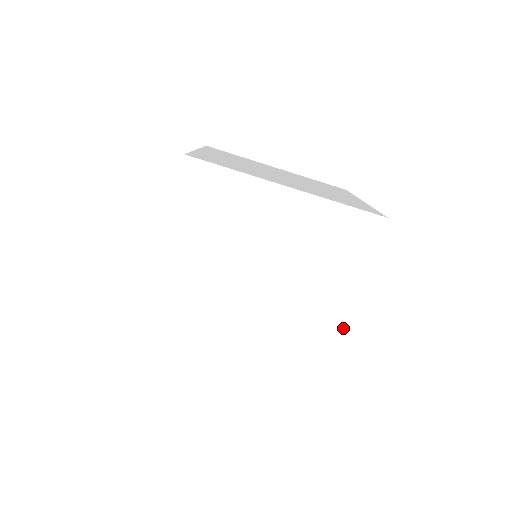
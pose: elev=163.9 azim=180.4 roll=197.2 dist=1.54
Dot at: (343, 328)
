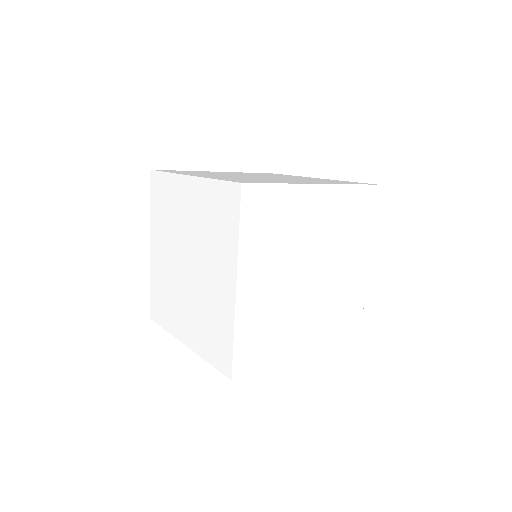
Dot at: (234, 305)
